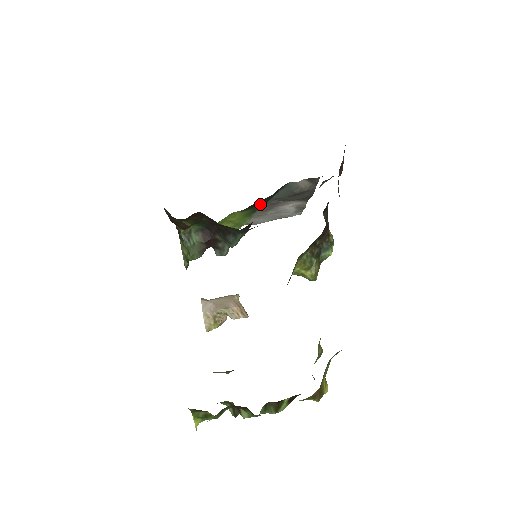
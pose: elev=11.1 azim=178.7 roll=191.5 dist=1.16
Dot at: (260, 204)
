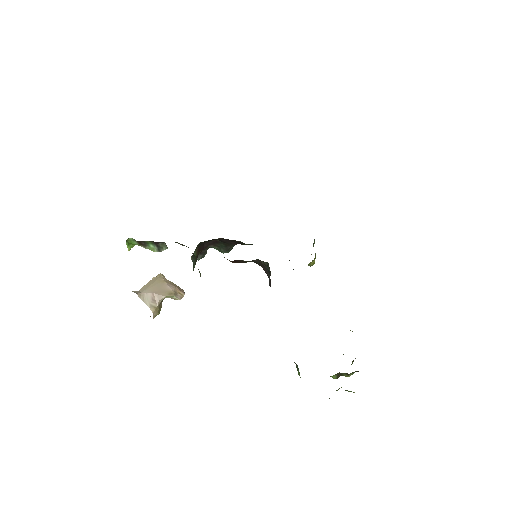
Dot at: occluded
